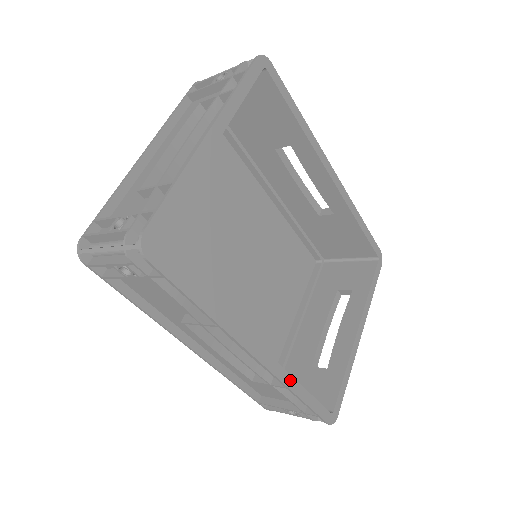
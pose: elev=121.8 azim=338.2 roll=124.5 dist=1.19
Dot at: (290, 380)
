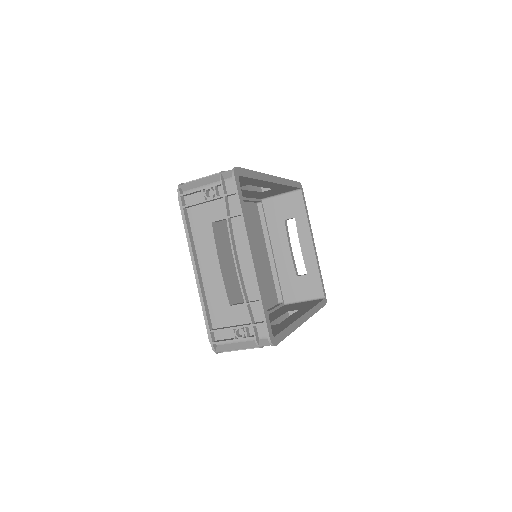
Dot at: (313, 310)
